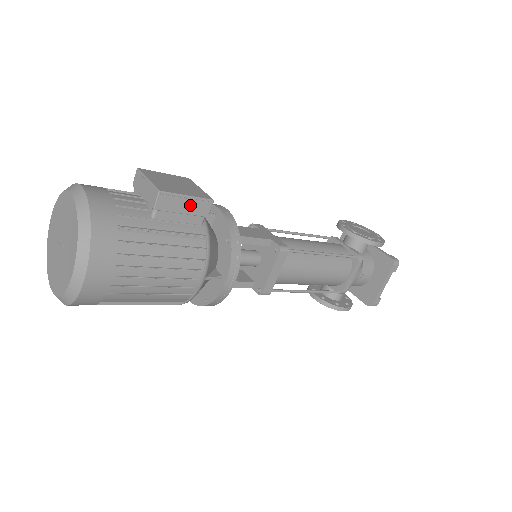
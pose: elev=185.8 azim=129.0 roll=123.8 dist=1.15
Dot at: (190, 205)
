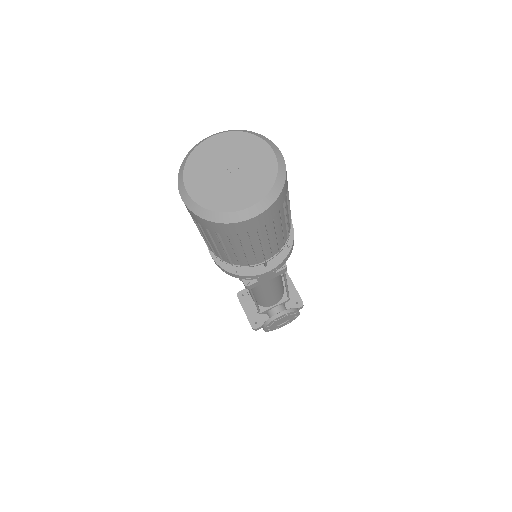
Dot at: occluded
